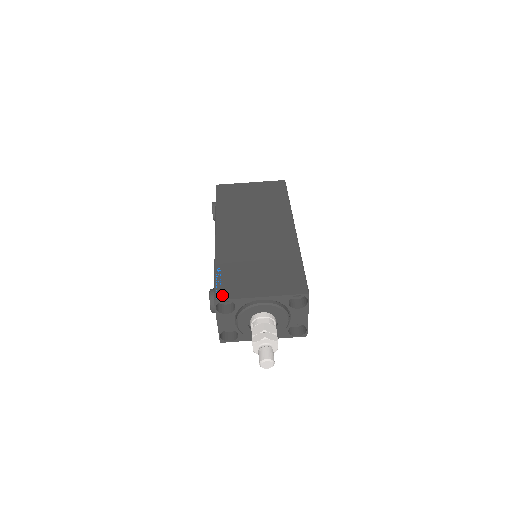
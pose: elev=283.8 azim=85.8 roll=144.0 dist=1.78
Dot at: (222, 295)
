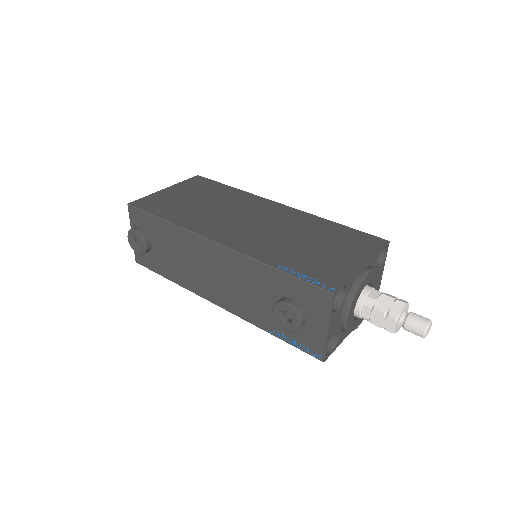
Dot at: (332, 285)
